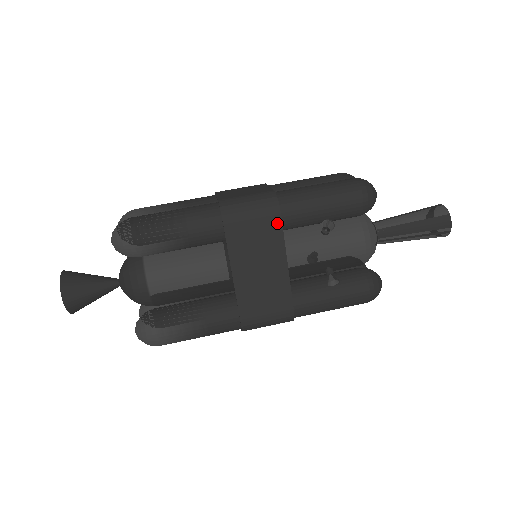
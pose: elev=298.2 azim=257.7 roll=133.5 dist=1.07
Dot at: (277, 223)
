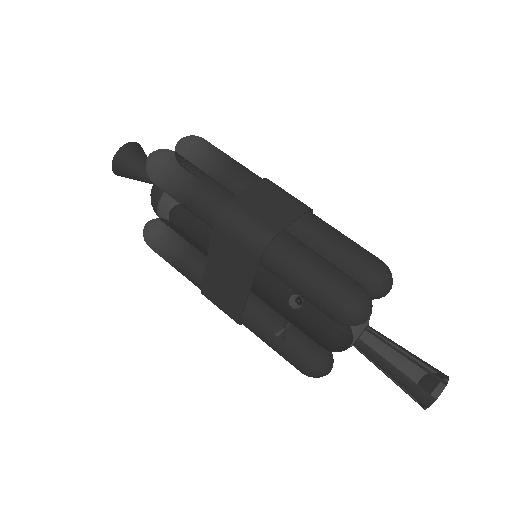
Dot at: (254, 261)
